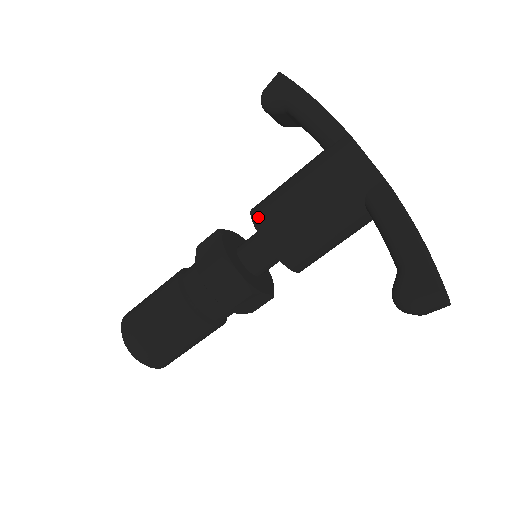
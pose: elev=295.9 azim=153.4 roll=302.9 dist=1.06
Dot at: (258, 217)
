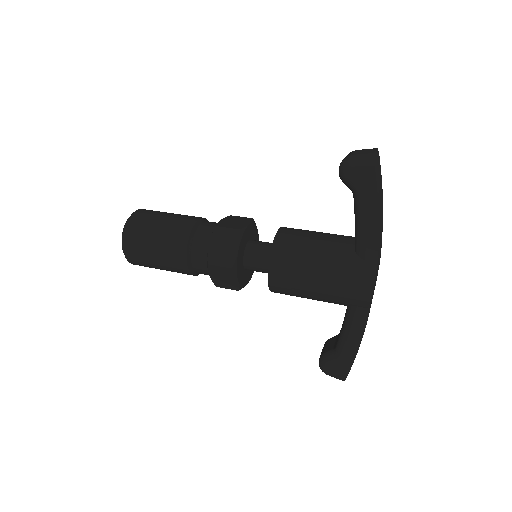
Dot at: (275, 262)
